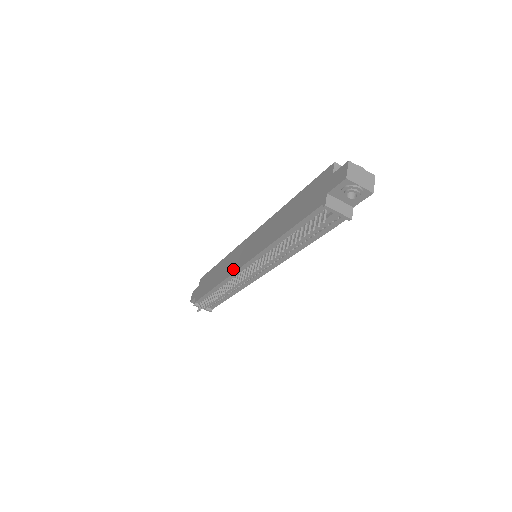
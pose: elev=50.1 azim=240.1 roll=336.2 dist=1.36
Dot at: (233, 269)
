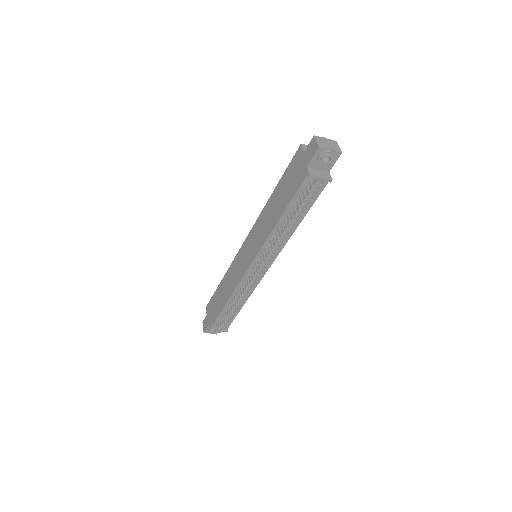
Dot at: (240, 275)
